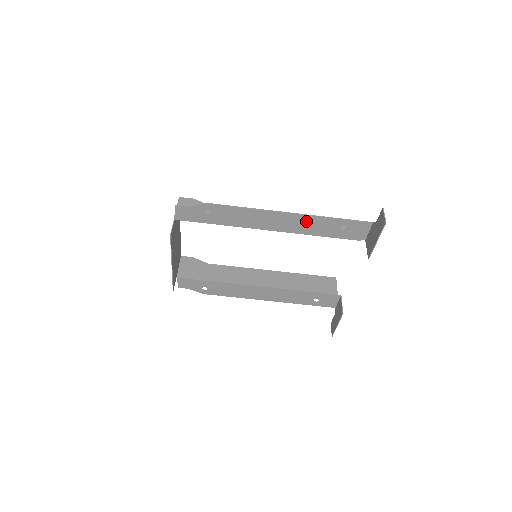
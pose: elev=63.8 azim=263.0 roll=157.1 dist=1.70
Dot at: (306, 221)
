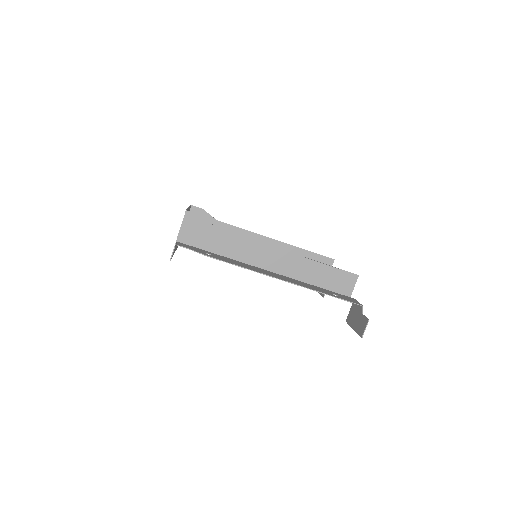
Dot at: (301, 285)
